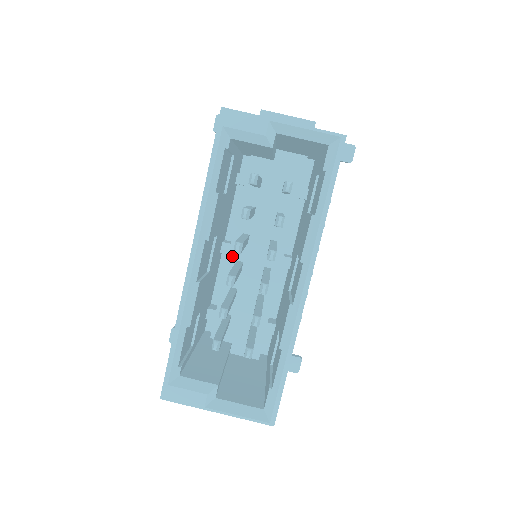
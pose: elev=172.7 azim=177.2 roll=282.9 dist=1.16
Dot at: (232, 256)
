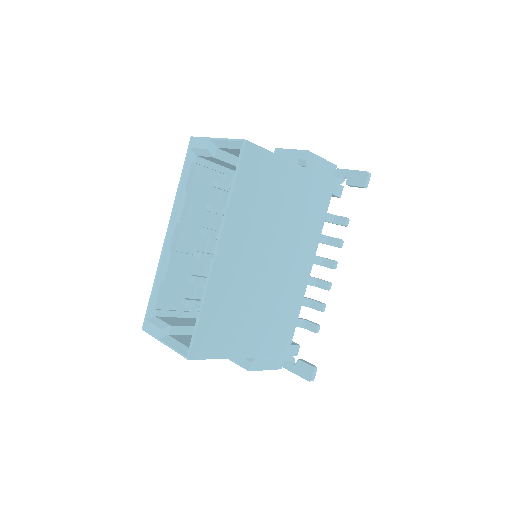
Dot at: occluded
